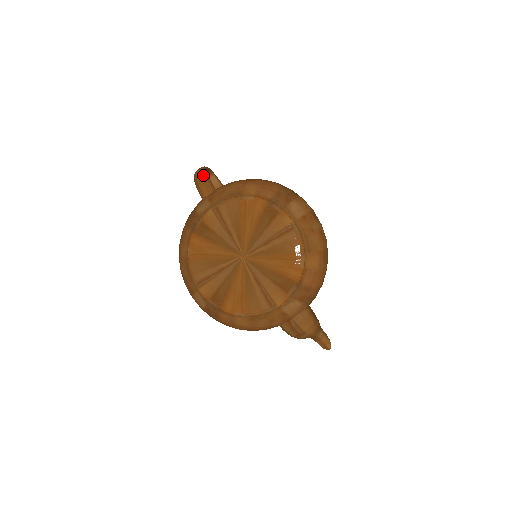
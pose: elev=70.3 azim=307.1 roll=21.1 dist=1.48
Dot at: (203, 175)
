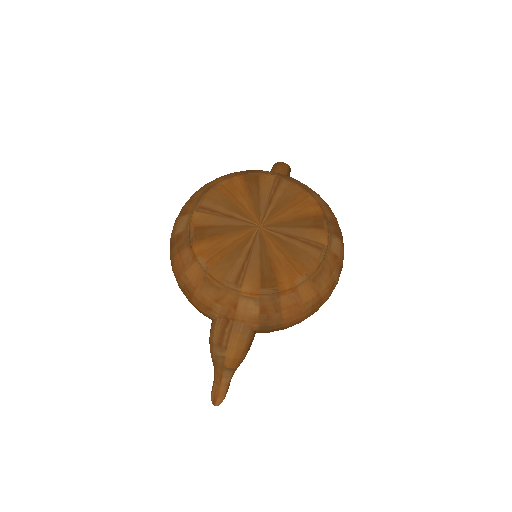
Dot at: (287, 165)
